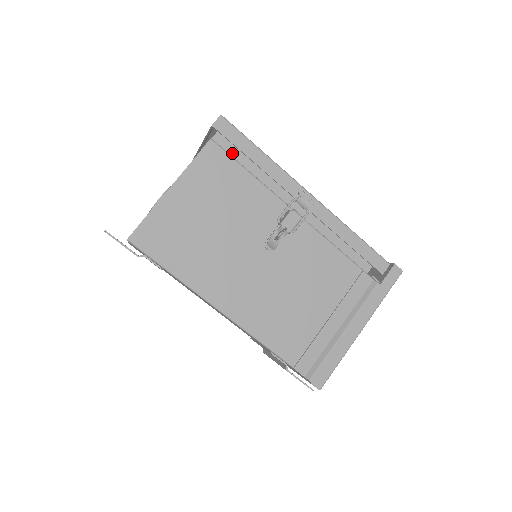
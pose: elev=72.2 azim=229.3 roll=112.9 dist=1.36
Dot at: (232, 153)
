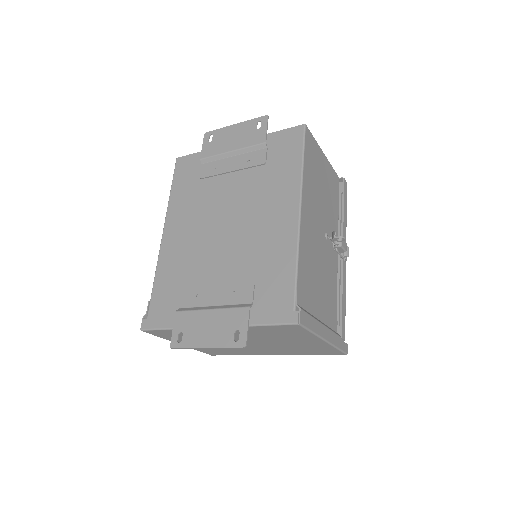
Dot at: occluded
